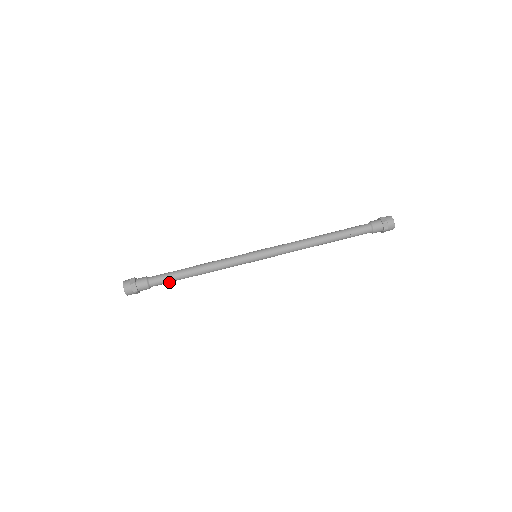
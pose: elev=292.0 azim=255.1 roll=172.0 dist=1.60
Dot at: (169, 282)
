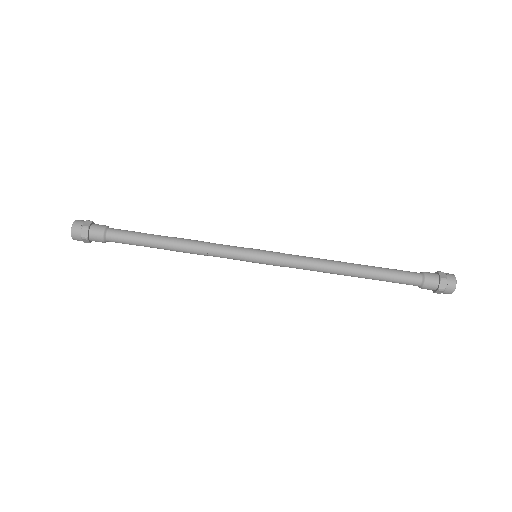
Dot at: occluded
